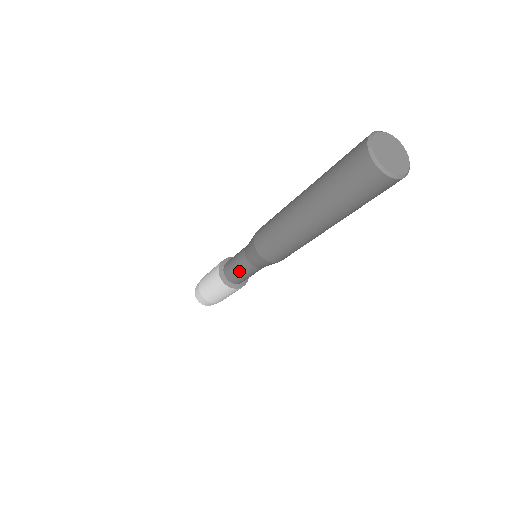
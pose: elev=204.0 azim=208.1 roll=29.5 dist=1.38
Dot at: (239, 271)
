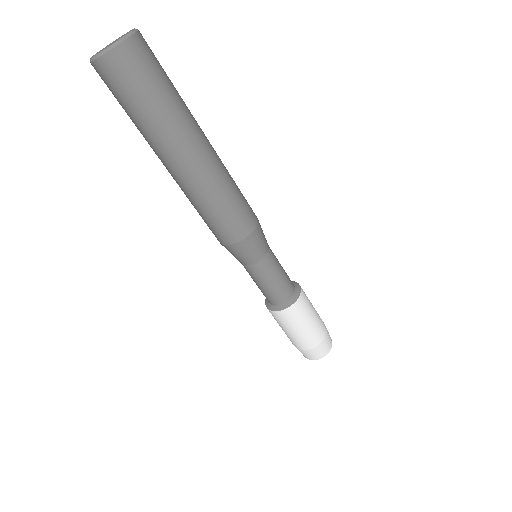
Dot at: (257, 283)
